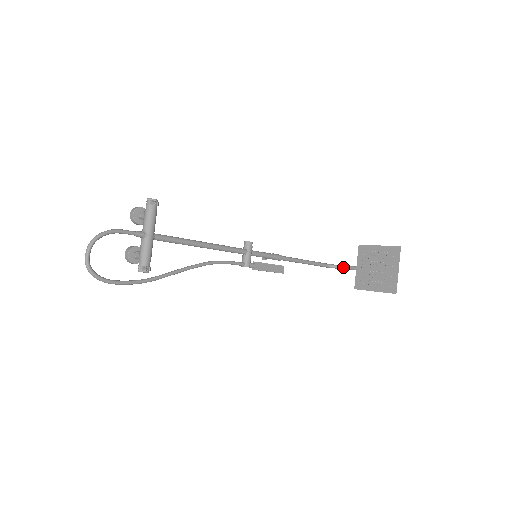
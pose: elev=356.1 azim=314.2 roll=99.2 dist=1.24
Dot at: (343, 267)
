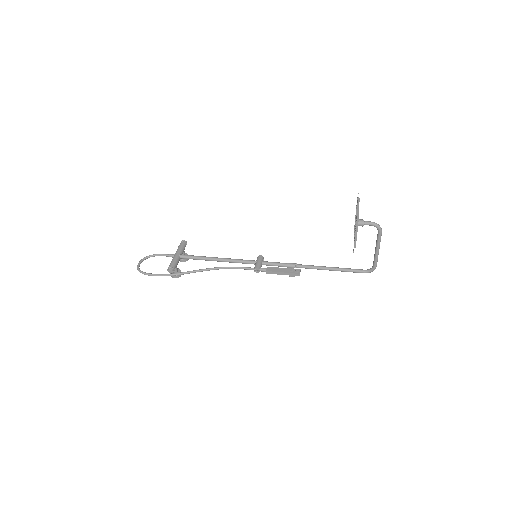
Dot at: (373, 261)
